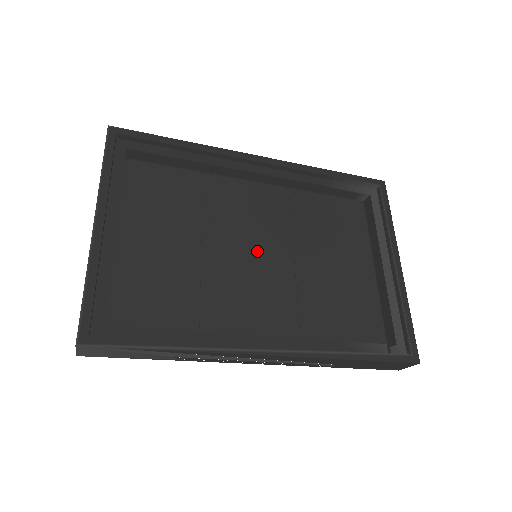
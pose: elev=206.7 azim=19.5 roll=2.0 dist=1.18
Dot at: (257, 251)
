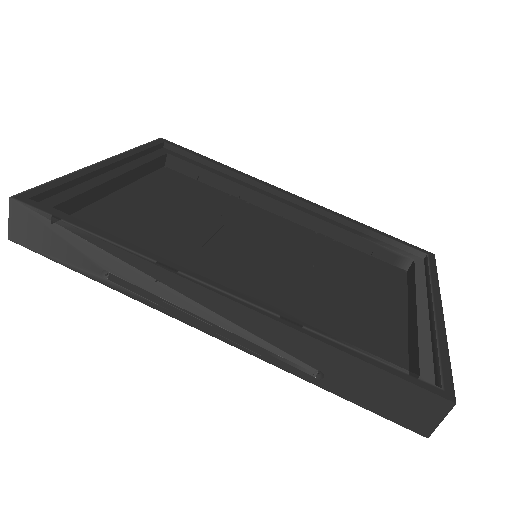
Dot at: (258, 250)
